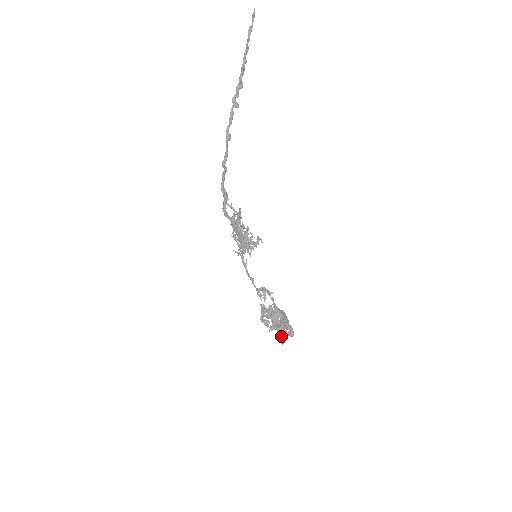
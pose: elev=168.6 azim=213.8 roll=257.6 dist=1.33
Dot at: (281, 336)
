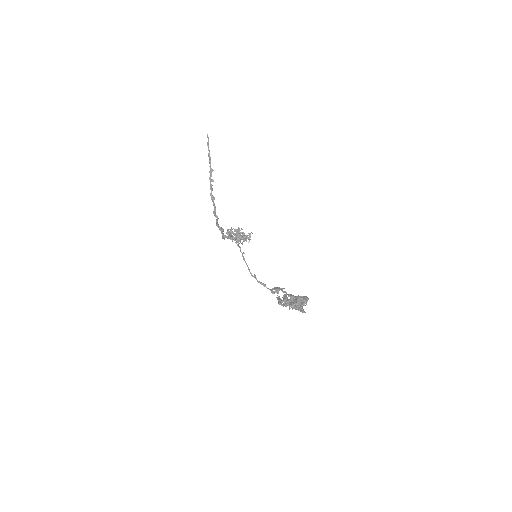
Dot at: (300, 307)
